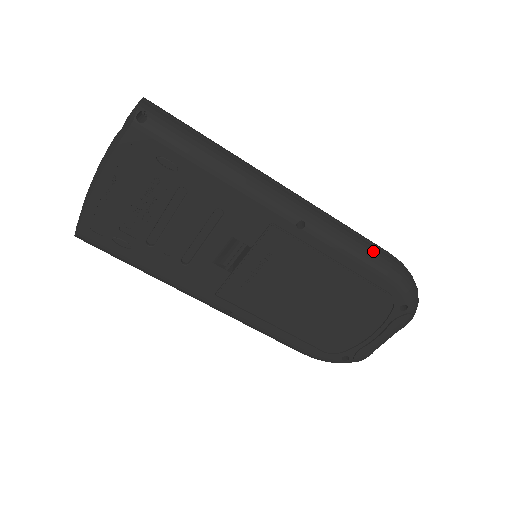
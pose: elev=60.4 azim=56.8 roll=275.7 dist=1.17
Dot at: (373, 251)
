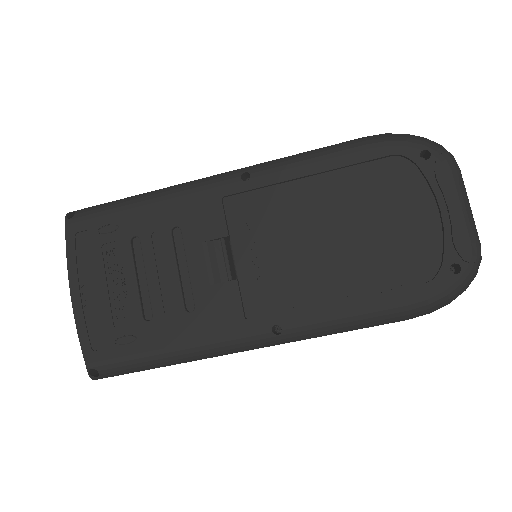
Dot at: (335, 145)
